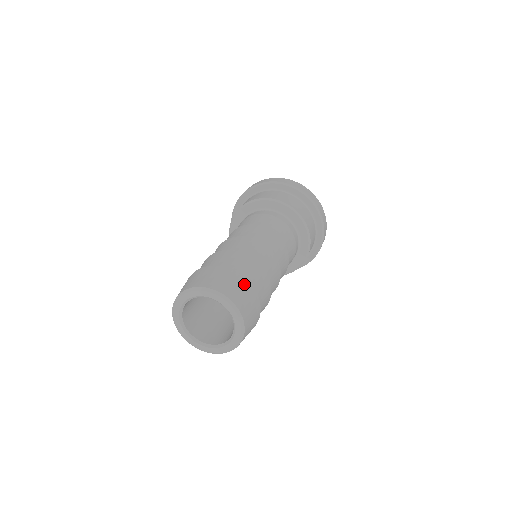
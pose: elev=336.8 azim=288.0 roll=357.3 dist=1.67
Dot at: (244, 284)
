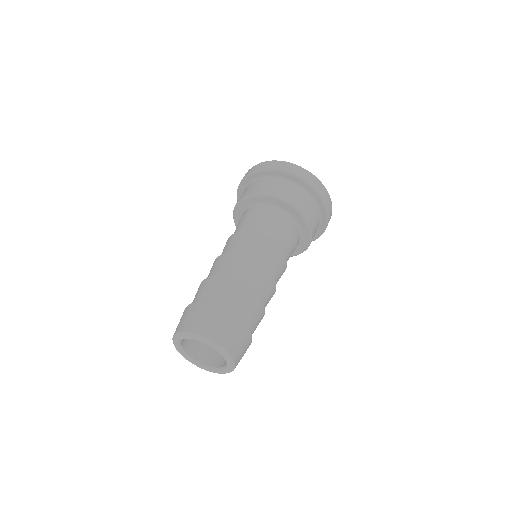
Dot at: (217, 314)
